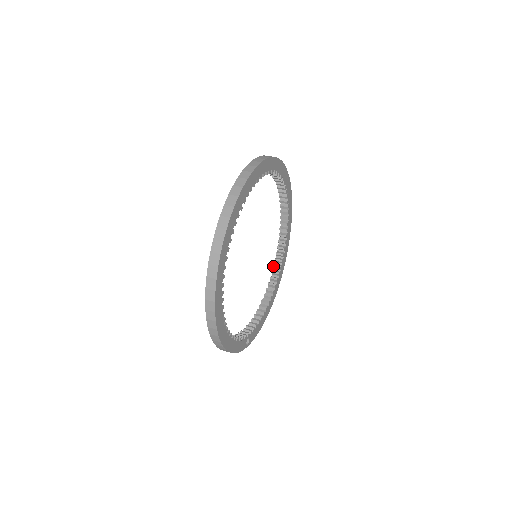
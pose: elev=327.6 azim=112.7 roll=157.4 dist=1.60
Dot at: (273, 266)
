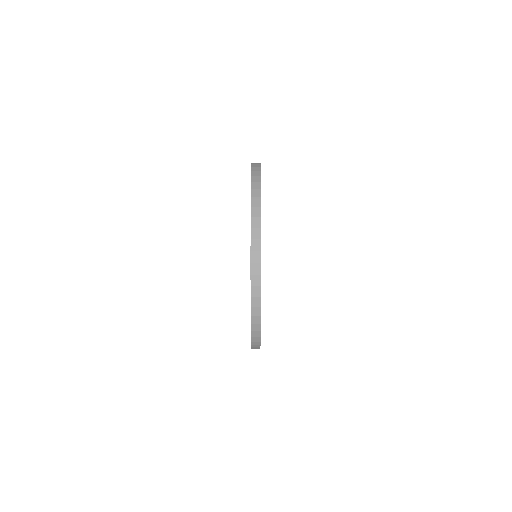
Dot at: occluded
